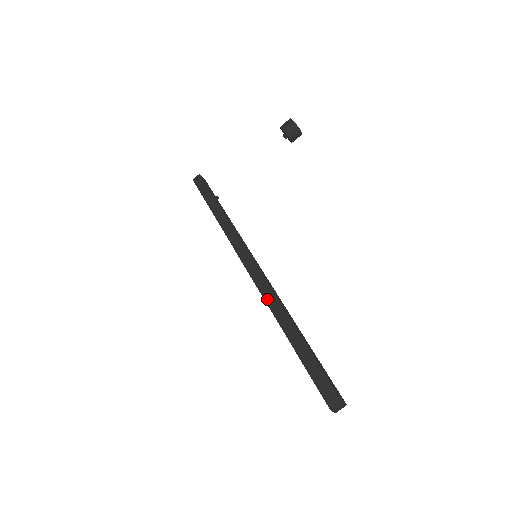
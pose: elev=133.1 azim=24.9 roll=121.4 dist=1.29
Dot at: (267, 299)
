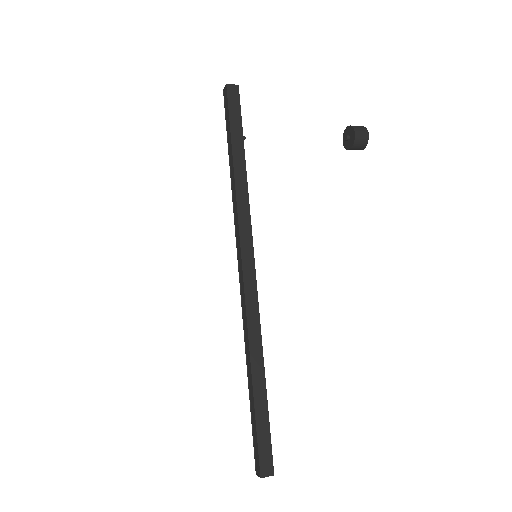
Dot at: (250, 321)
